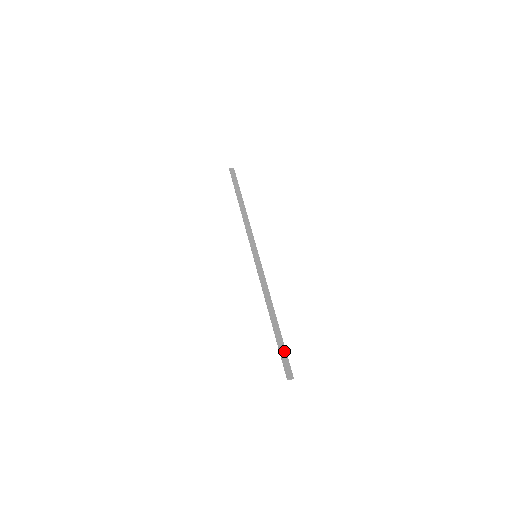
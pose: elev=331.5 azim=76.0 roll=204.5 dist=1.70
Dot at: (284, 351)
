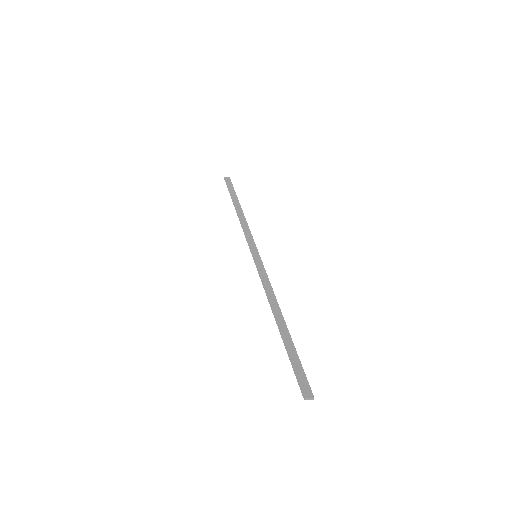
Dot at: (298, 361)
